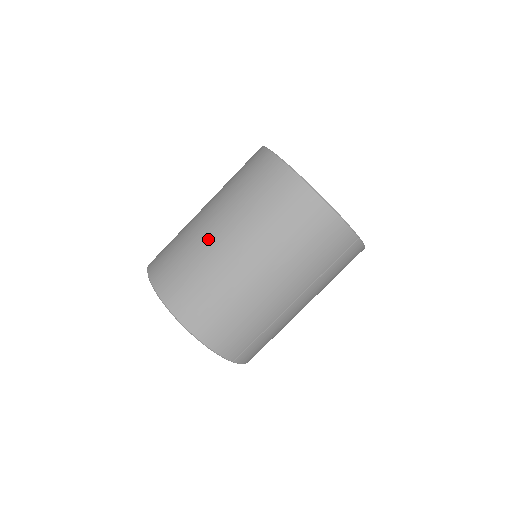
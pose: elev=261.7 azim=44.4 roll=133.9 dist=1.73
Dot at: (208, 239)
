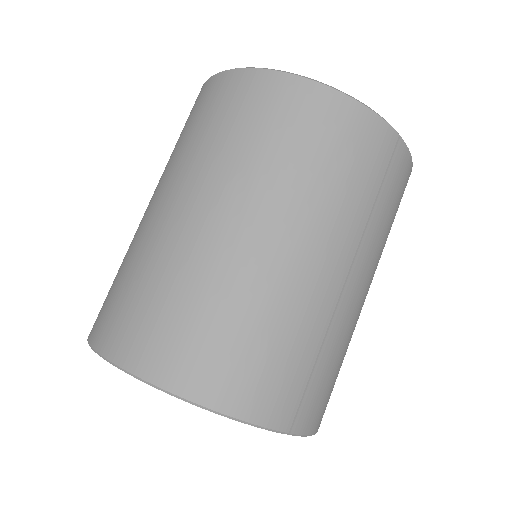
Dot at: (161, 229)
